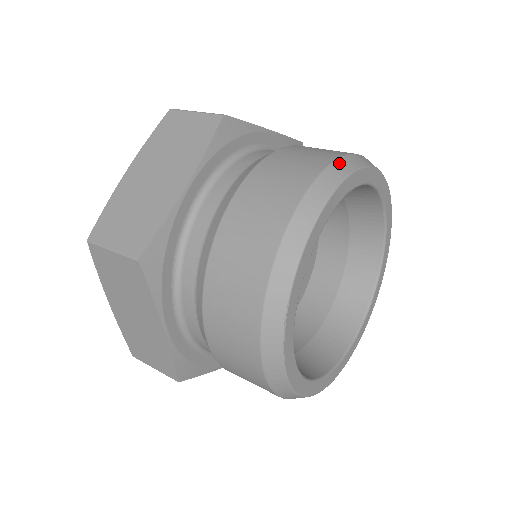
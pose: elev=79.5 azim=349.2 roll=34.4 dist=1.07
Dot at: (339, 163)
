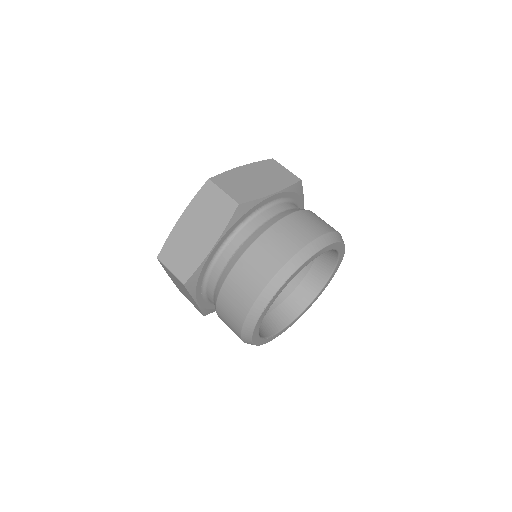
Dot at: (340, 235)
